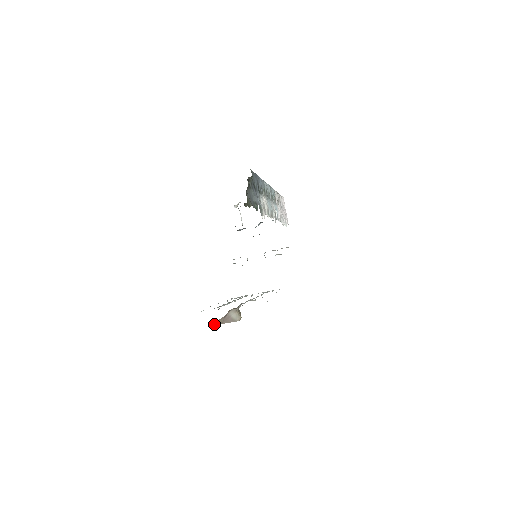
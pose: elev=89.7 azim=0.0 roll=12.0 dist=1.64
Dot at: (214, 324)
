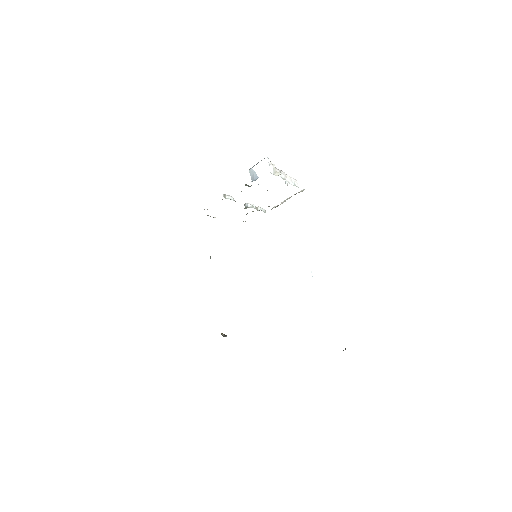
Dot at: occluded
